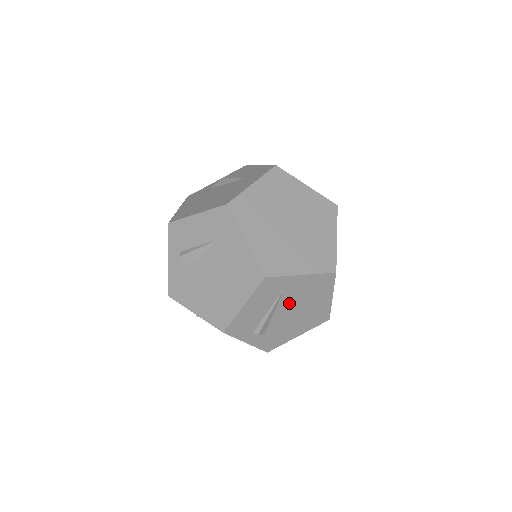
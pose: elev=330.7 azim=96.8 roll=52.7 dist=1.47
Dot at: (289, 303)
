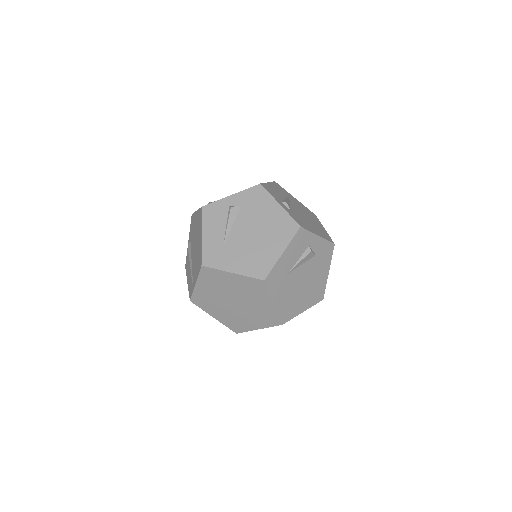
Dot at: (297, 207)
